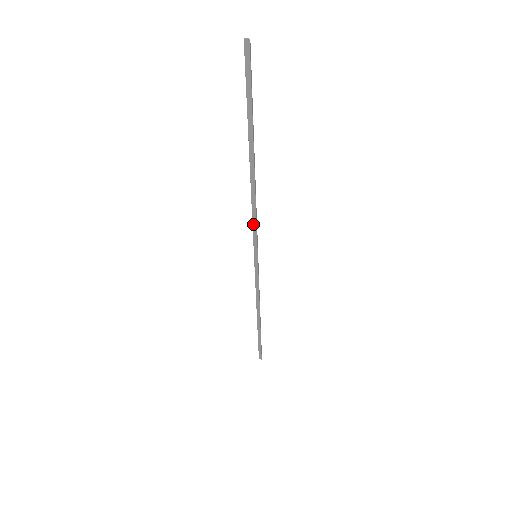
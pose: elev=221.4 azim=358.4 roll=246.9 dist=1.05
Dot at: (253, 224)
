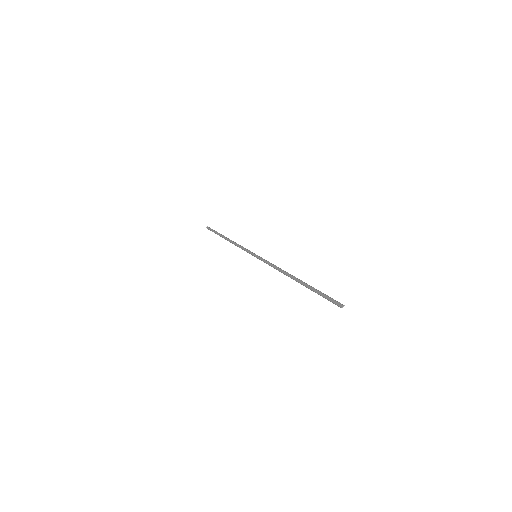
Dot at: (269, 265)
